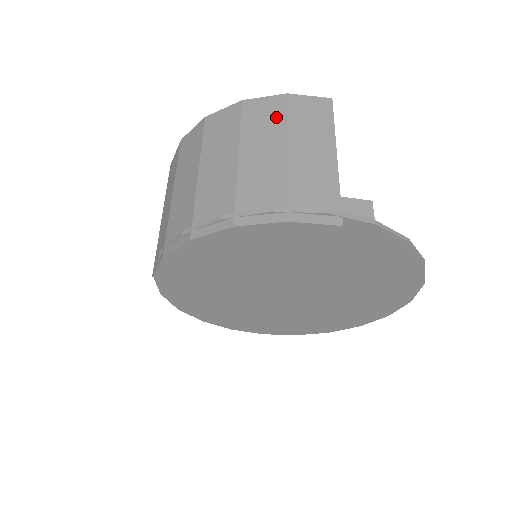
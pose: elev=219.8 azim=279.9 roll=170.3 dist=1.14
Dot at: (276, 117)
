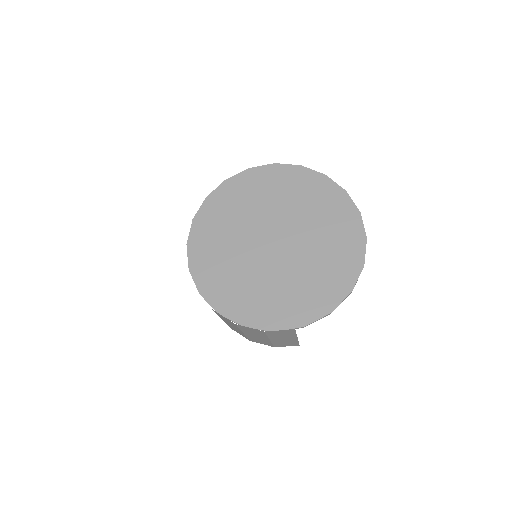
Dot at: occluded
